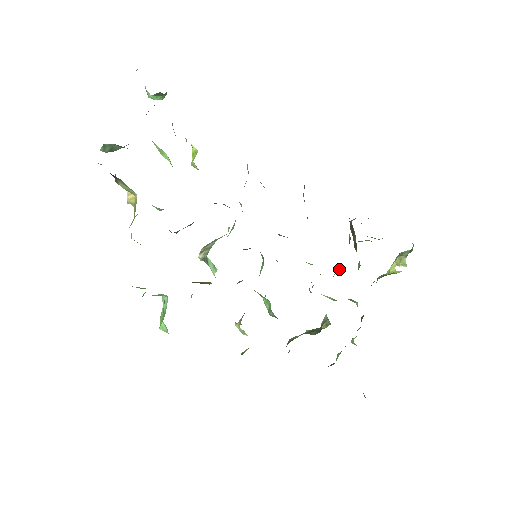
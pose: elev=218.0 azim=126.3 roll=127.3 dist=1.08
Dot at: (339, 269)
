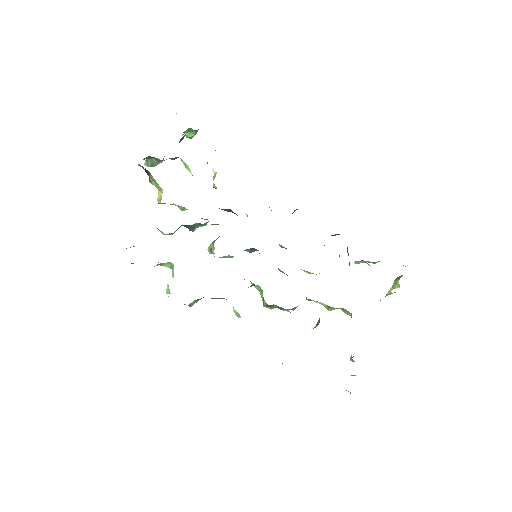
Dot at: occluded
